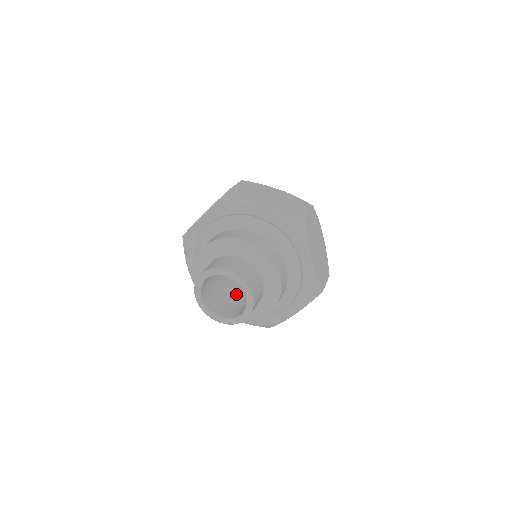
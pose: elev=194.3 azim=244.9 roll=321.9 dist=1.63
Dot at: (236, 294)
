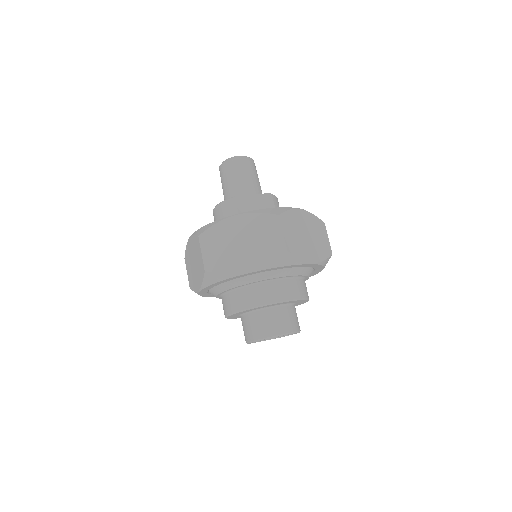
Dot at: occluded
